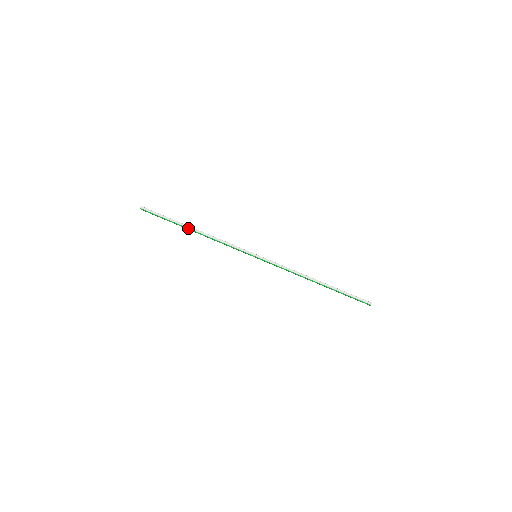
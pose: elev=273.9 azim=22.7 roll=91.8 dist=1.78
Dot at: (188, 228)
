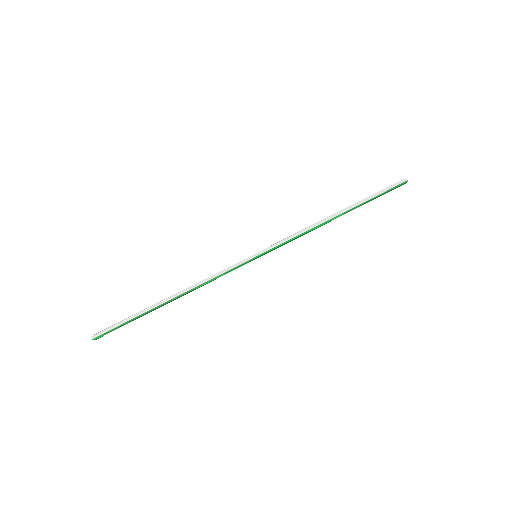
Dot at: (162, 304)
